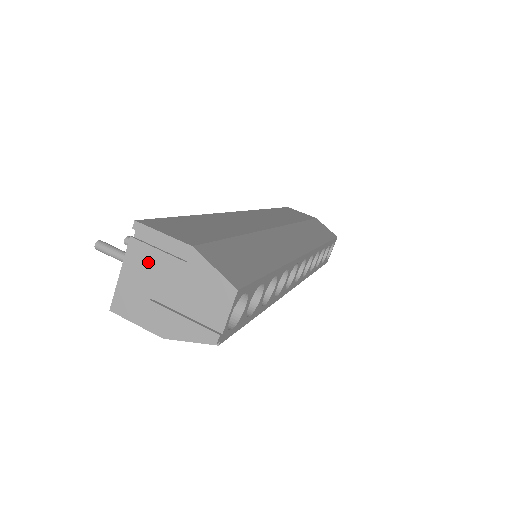
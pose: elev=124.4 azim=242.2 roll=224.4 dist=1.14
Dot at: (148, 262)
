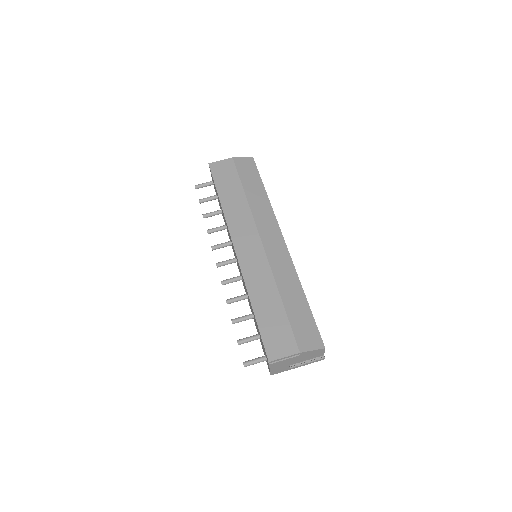
Dot at: (282, 363)
